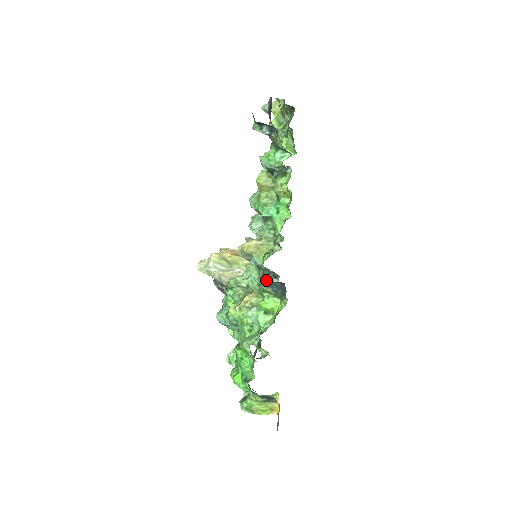
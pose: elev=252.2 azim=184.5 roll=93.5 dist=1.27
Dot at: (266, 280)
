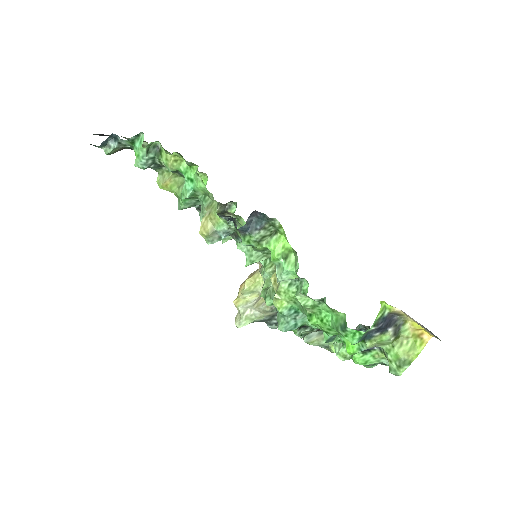
Dot at: (243, 229)
